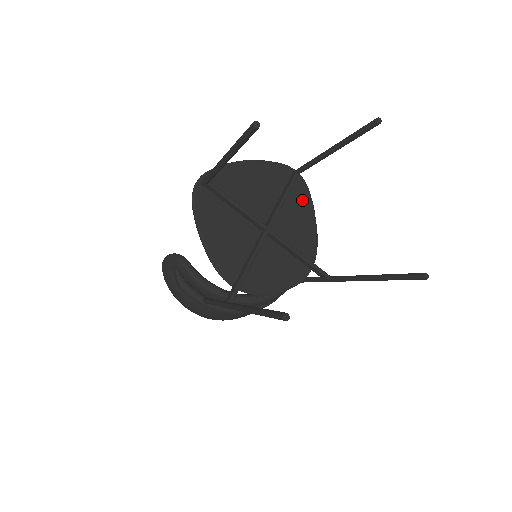
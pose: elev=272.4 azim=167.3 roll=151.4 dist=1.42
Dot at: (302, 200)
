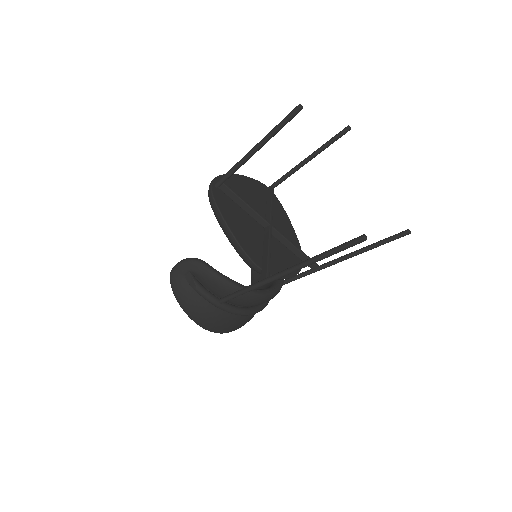
Dot at: (279, 209)
